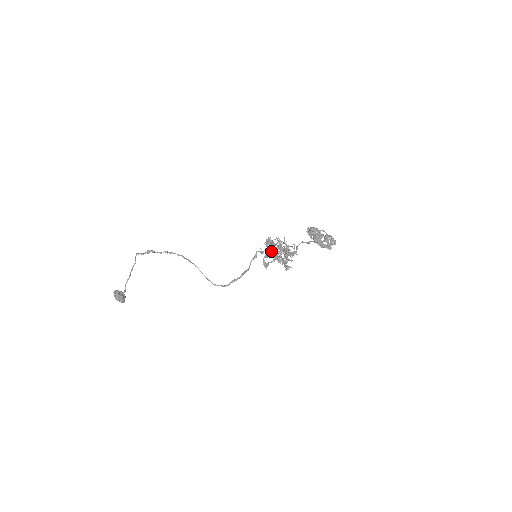
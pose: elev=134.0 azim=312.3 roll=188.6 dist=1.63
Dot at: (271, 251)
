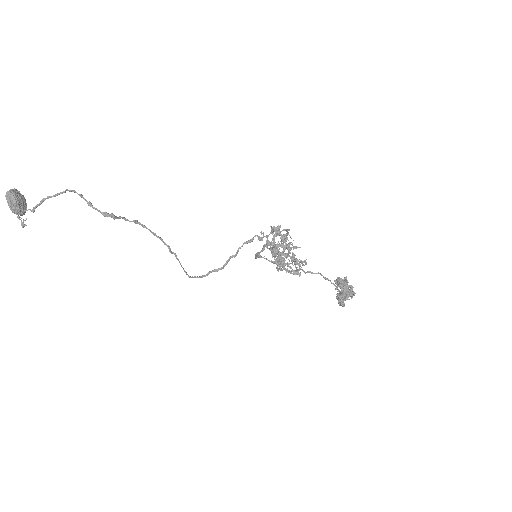
Dot at: (276, 256)
